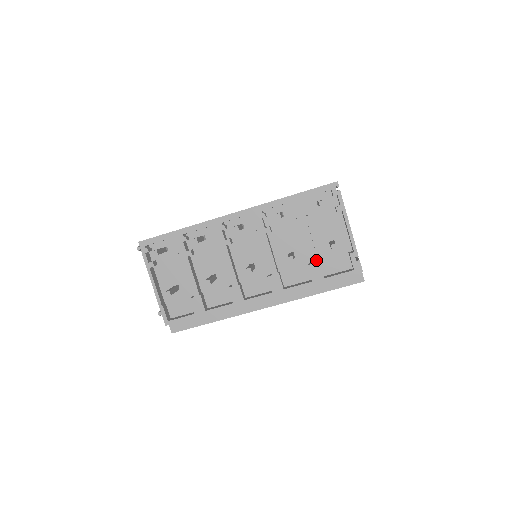
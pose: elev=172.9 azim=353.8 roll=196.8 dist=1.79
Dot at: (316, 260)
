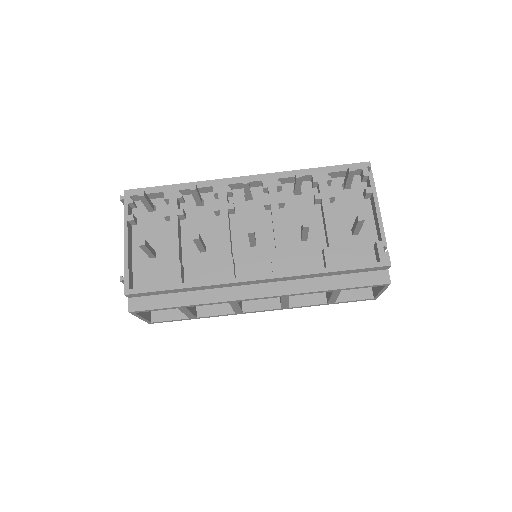
Dot at: (334, 243)
